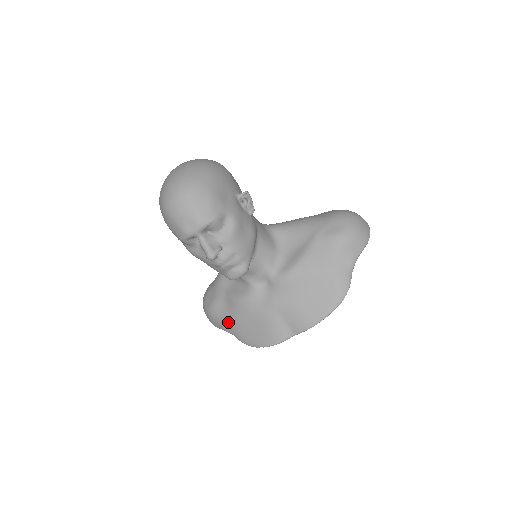
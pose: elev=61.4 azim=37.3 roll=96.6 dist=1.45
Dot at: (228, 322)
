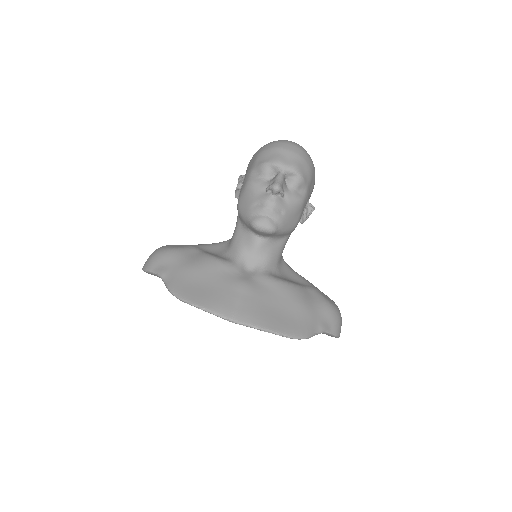
Dot at: (178, 267)
